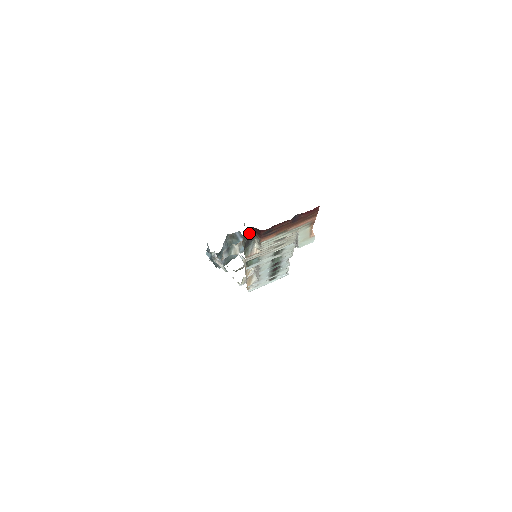
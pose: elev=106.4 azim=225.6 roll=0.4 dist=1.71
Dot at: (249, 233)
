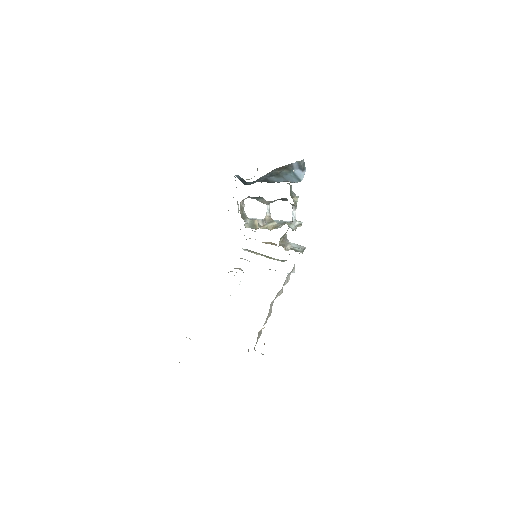
Dot at: occluded
